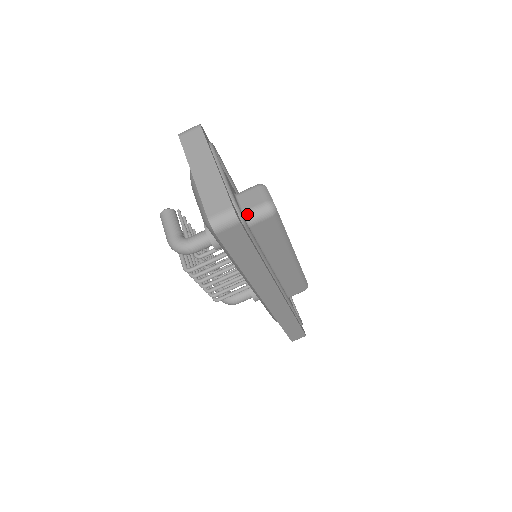
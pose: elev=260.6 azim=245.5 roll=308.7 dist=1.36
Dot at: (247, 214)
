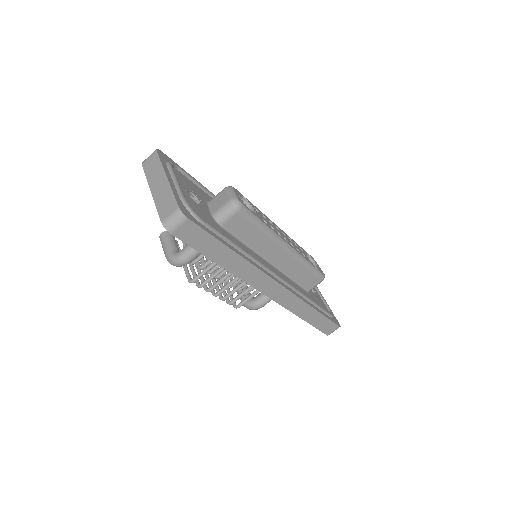
Dot at: (216, 215)
